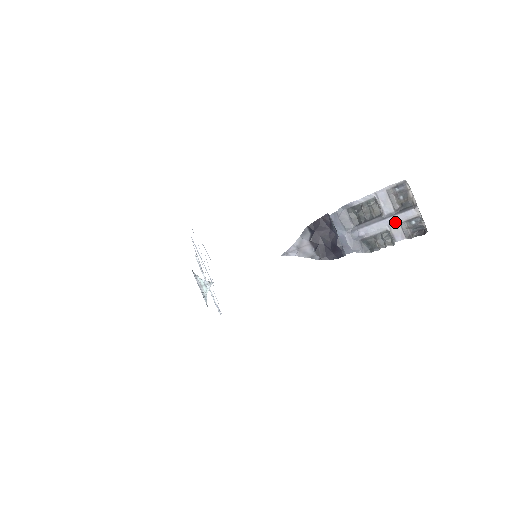
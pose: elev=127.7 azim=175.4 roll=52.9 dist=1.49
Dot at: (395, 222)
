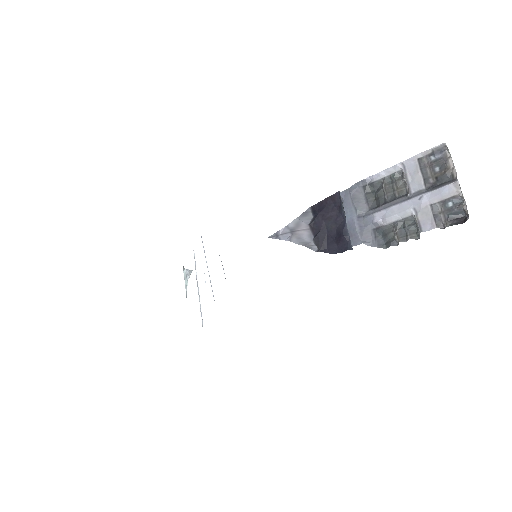
Dot at: (424, 203)
